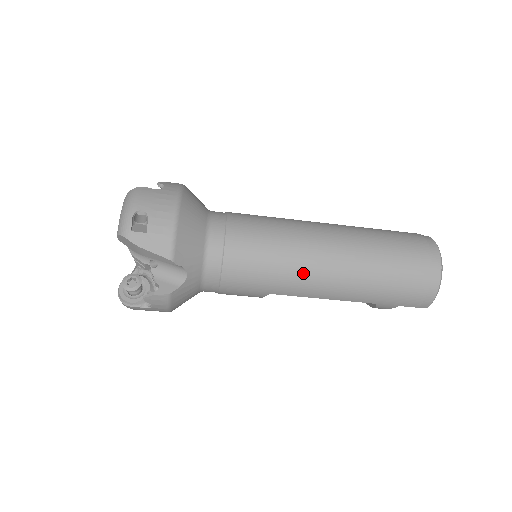
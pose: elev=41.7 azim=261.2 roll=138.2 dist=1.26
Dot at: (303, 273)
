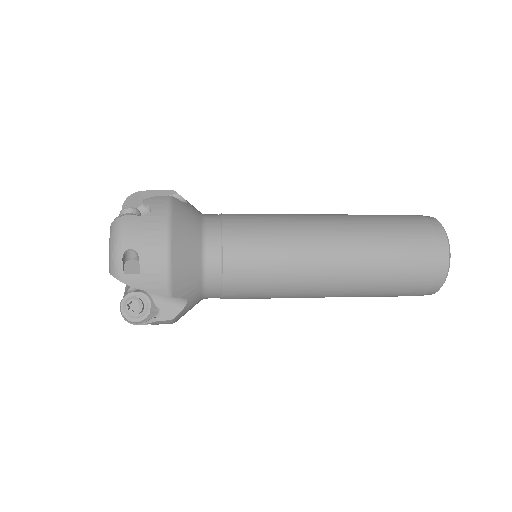
Dot at: (305, 283)
